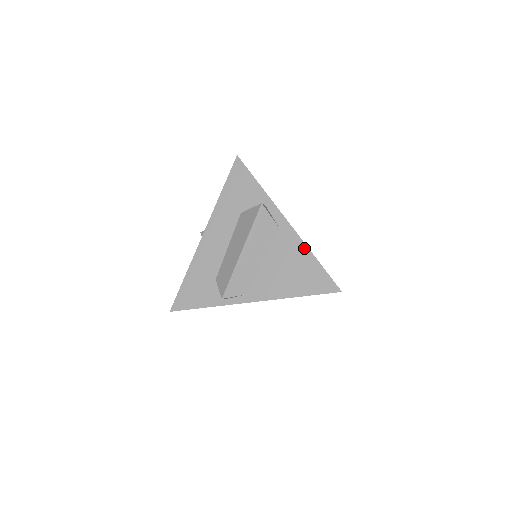
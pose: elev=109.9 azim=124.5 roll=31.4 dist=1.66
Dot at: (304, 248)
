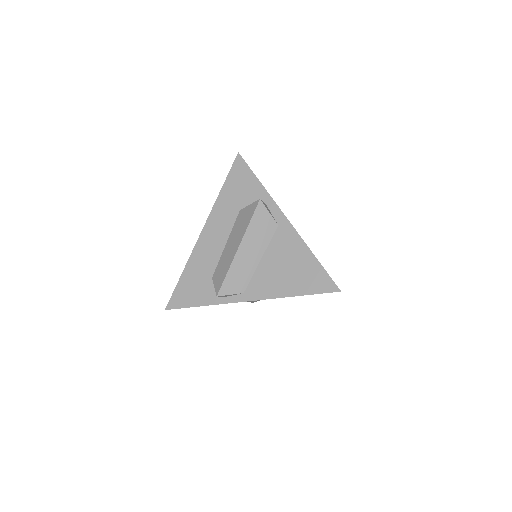
Dot at: (303, 246)
